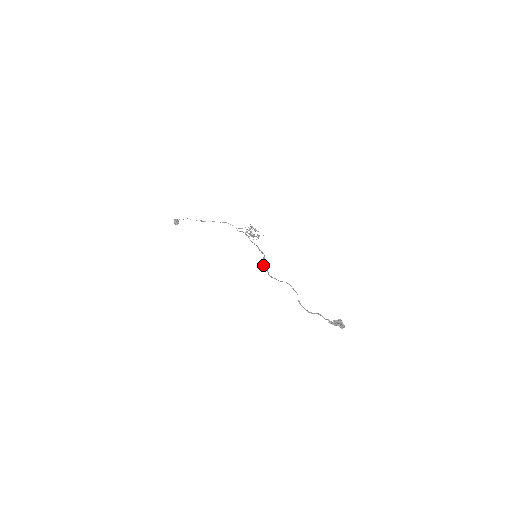
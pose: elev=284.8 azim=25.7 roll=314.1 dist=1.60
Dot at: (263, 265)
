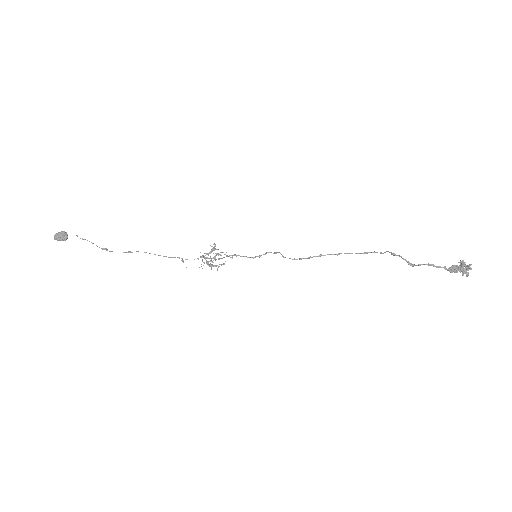
Dot at: occluded
